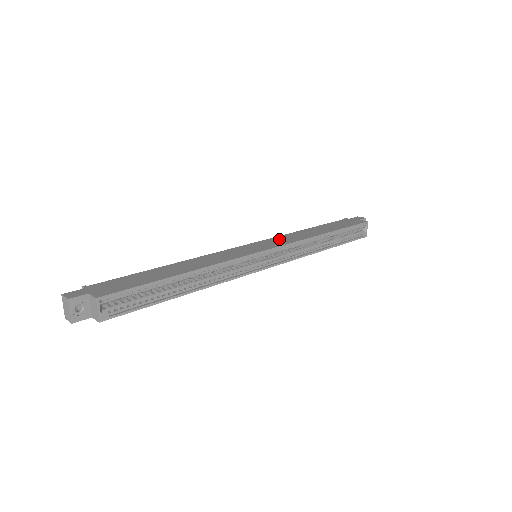
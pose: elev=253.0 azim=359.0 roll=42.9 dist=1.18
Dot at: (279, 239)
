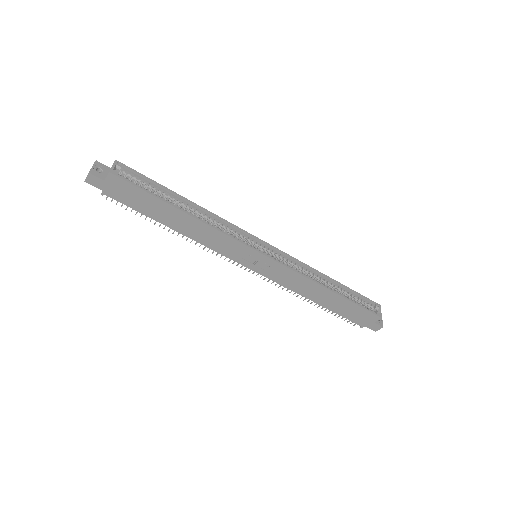
Dot at: occluded
